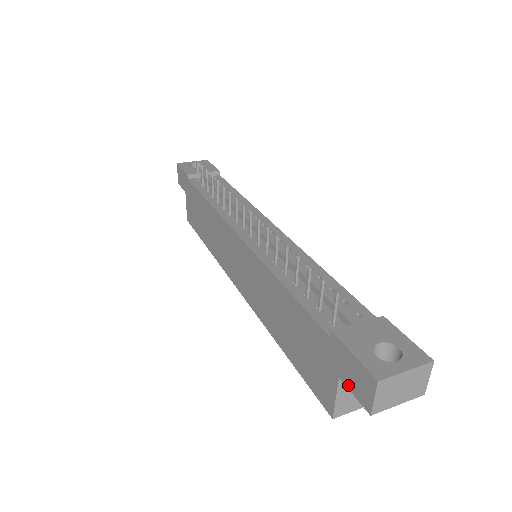
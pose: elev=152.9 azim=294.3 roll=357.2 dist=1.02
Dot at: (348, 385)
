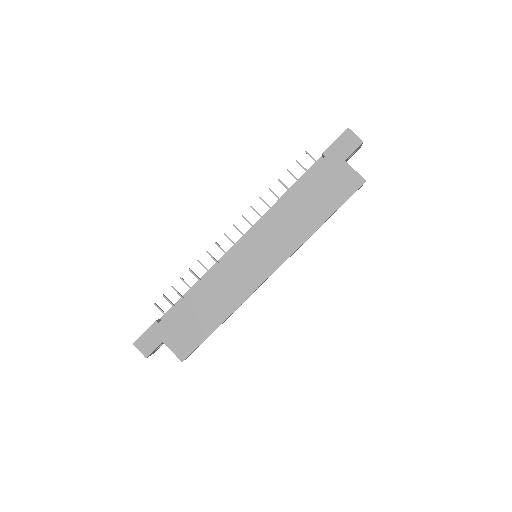
Dot at: (349, 153)
